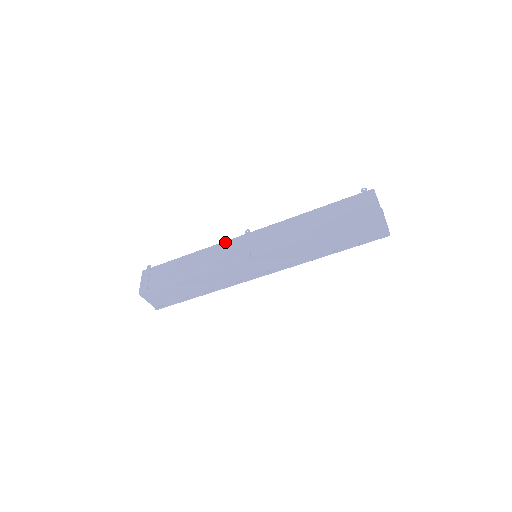
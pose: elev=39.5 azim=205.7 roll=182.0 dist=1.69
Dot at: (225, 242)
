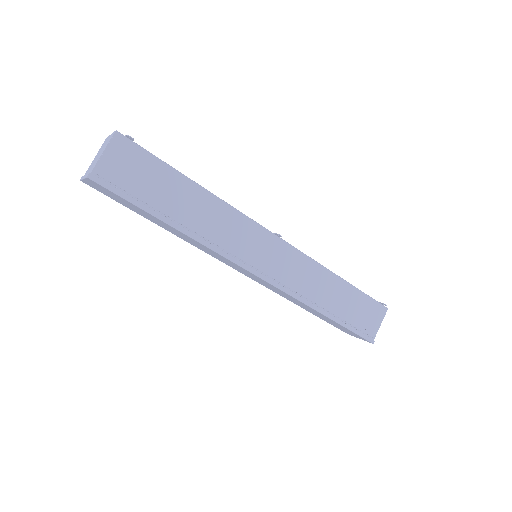
Dot at: occluded
